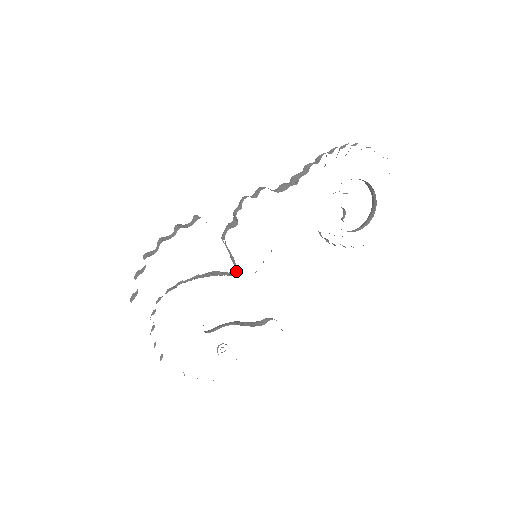
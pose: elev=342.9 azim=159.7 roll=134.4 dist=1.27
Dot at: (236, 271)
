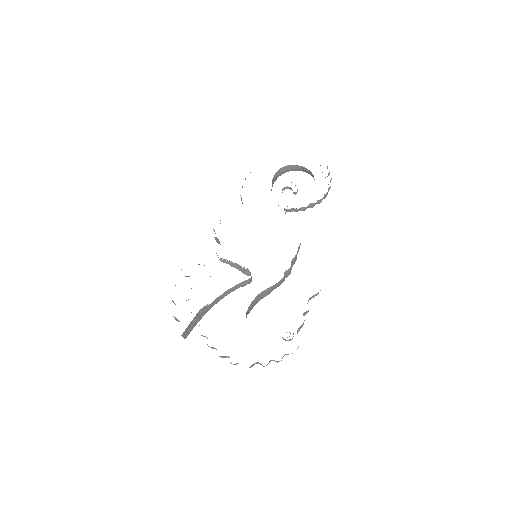
Dot at: occluded
